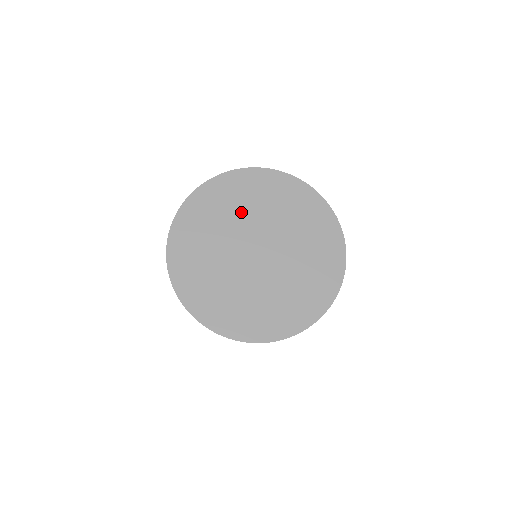
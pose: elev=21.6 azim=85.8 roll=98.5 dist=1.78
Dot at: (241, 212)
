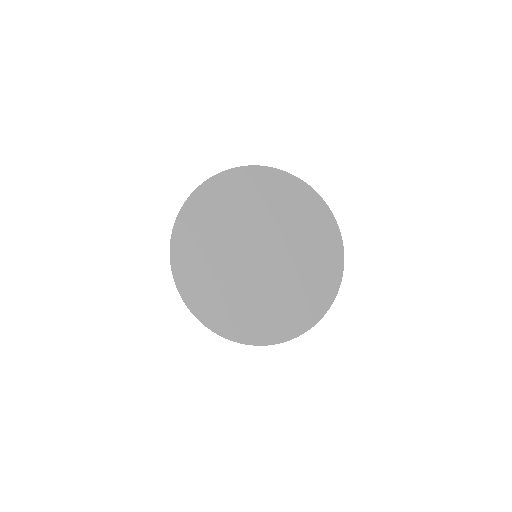
Dot at: (270, 211)
